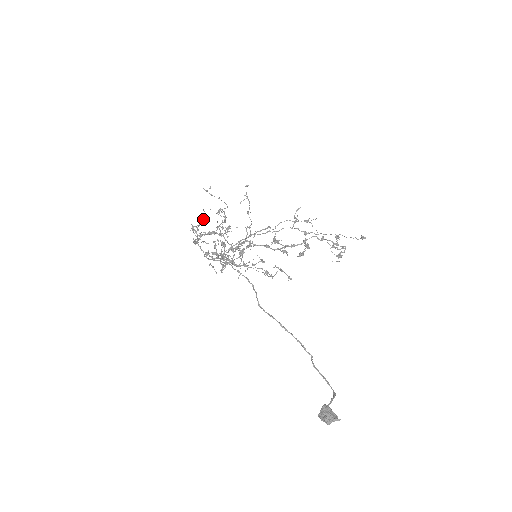
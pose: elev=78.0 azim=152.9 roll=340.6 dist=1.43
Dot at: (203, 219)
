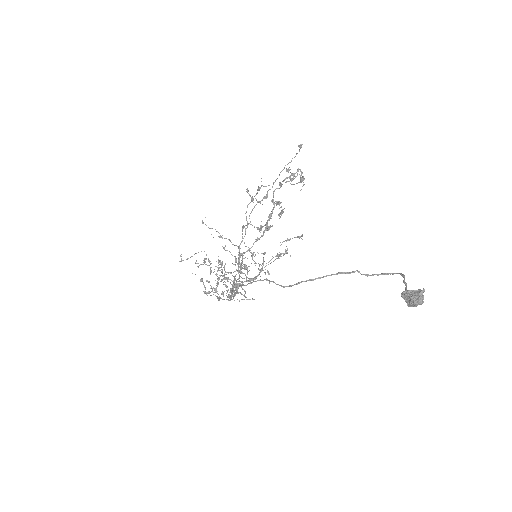
Dot at: occluded
